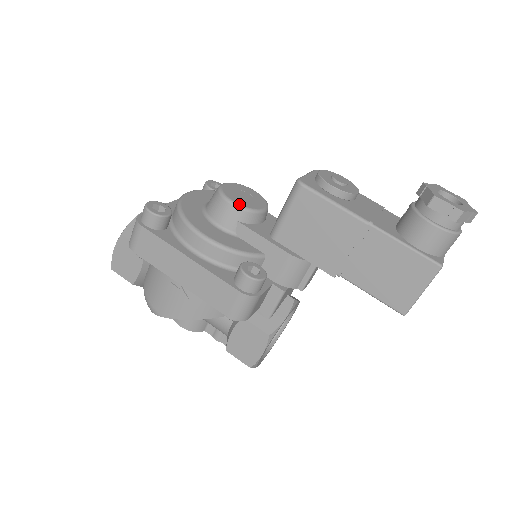
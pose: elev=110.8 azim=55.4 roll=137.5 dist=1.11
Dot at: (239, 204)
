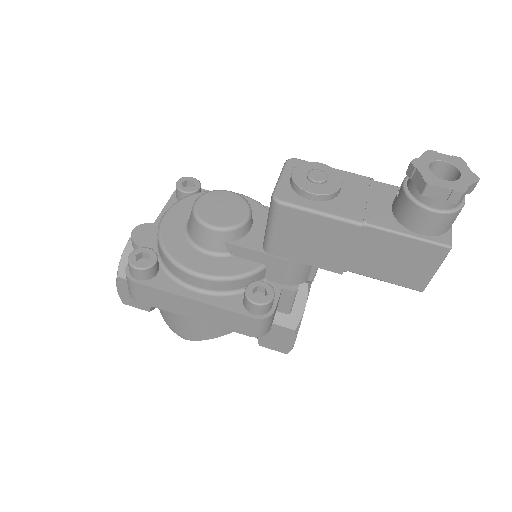
Dot at: (220, 227)
